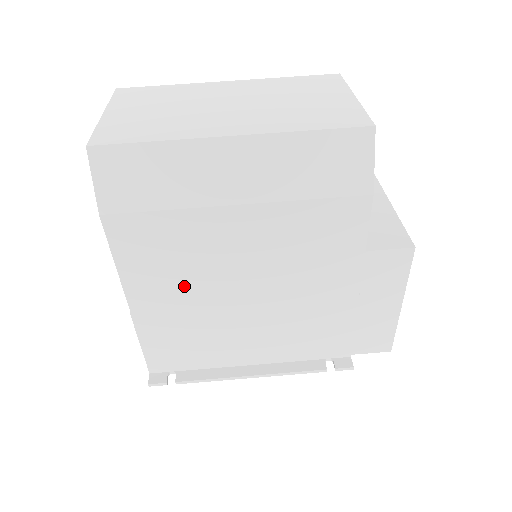
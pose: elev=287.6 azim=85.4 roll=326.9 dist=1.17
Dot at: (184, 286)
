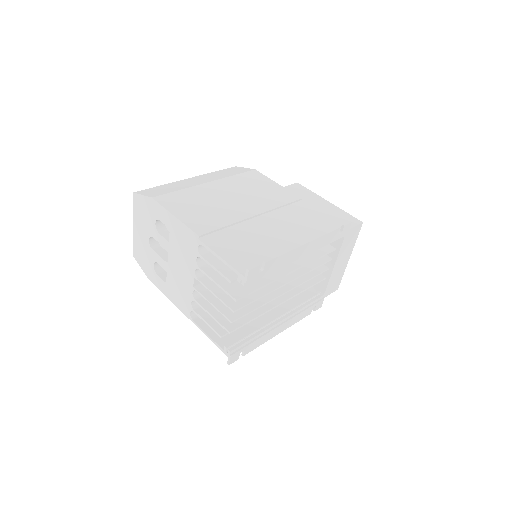
Dot at: (215, 215)
